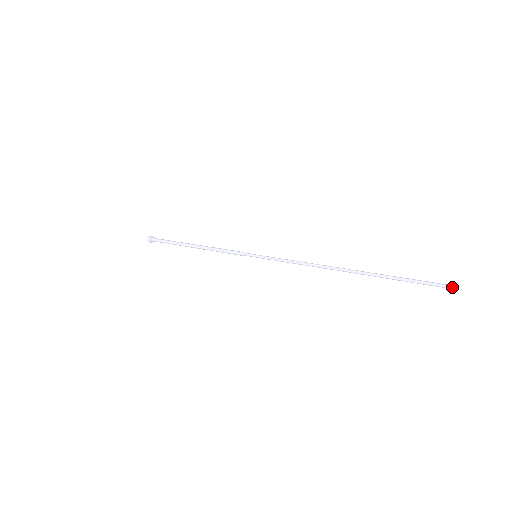
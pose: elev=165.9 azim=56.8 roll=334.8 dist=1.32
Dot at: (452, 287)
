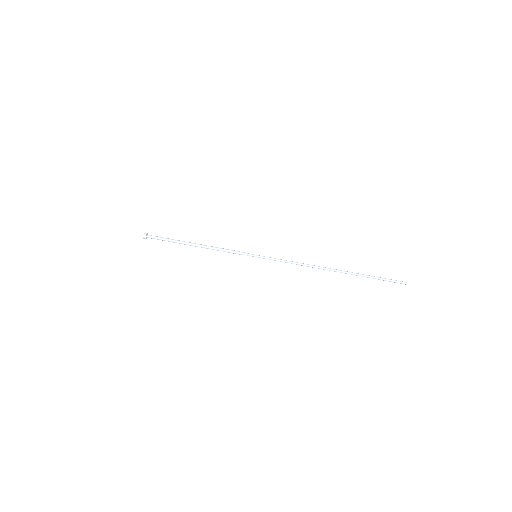
Dot at: (405, 284)
